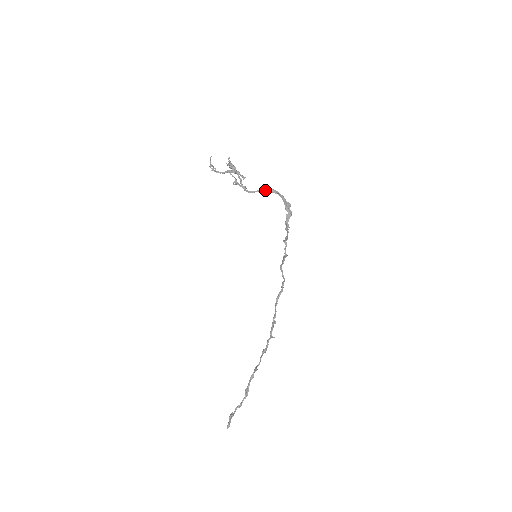
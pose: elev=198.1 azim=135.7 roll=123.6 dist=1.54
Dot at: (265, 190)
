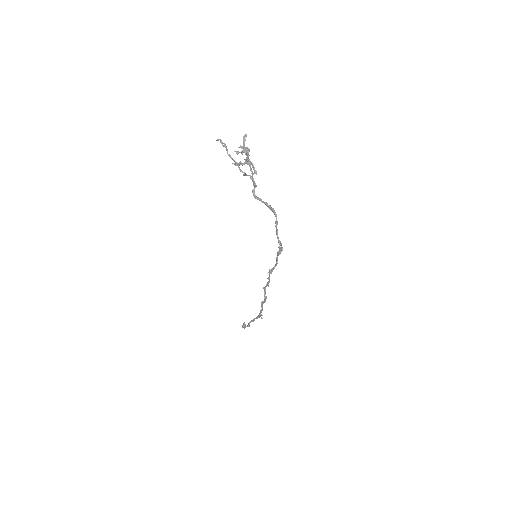
Dot at: (267, 205)
